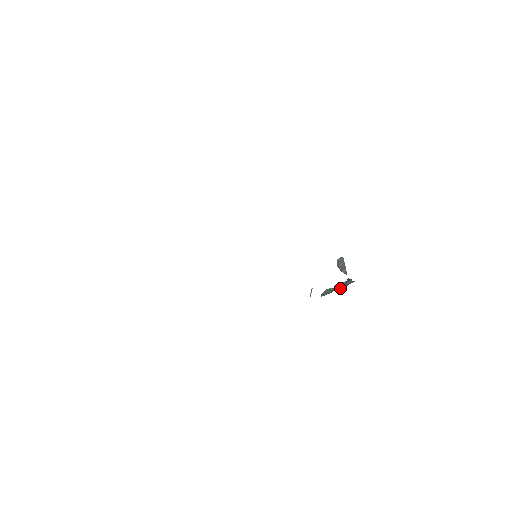
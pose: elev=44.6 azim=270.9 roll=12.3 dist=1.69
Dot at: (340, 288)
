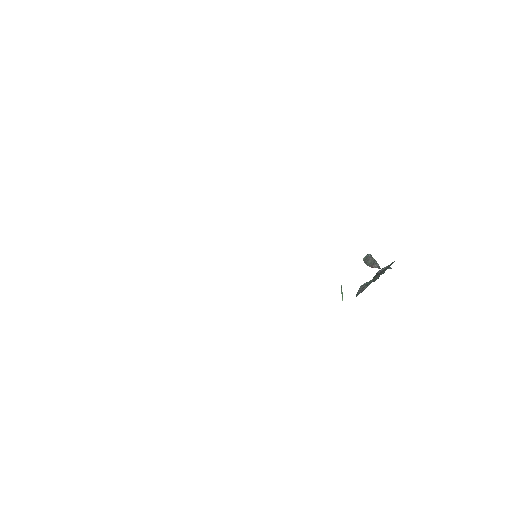
Dot at: (377, 277)
